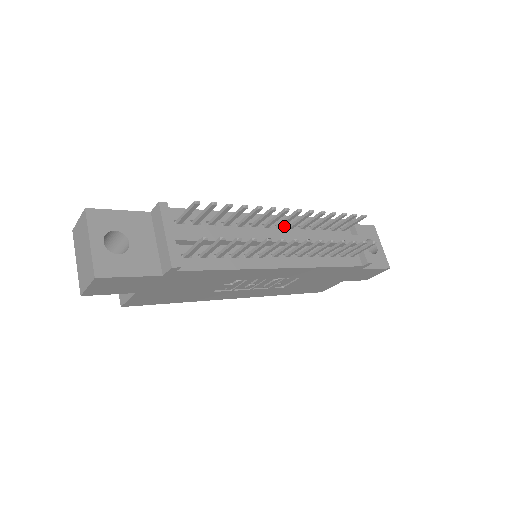
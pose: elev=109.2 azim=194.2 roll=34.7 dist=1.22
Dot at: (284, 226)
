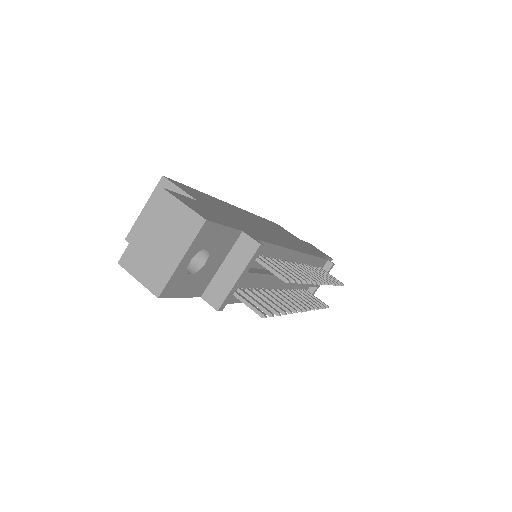
Dot at: (299, 264)
